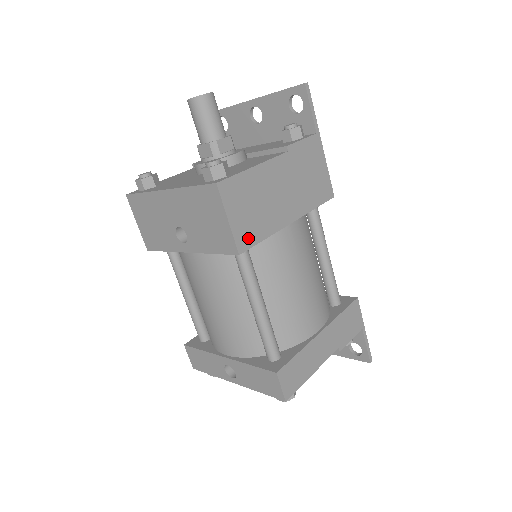
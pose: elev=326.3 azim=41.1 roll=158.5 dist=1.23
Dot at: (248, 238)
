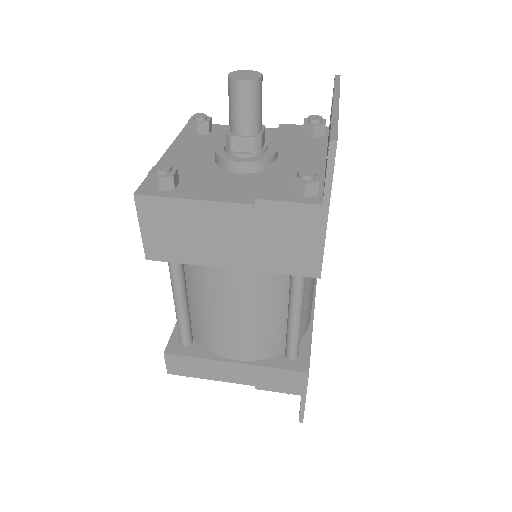
Dot at: (162, 253)
